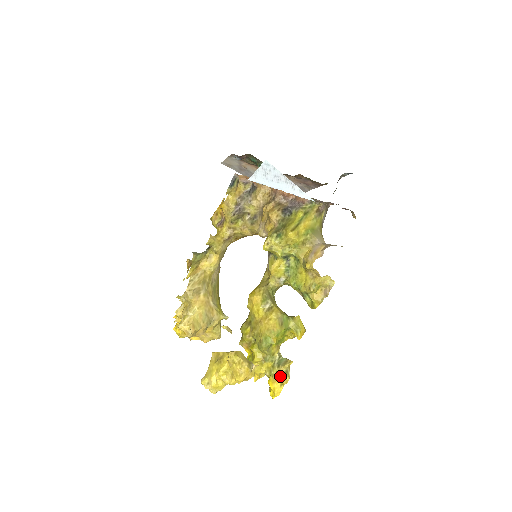
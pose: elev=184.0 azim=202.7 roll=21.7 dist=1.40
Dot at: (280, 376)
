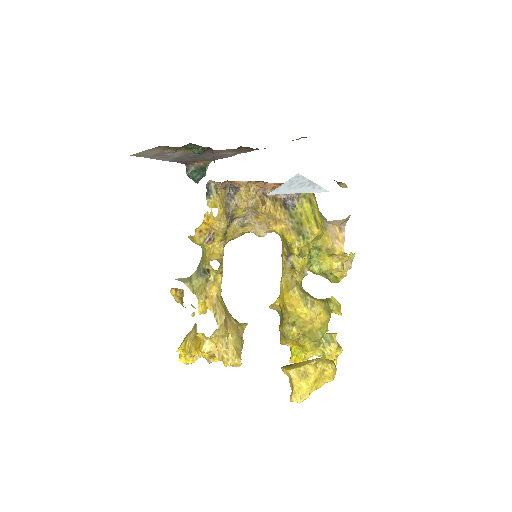
Dot at: (335, 352)
